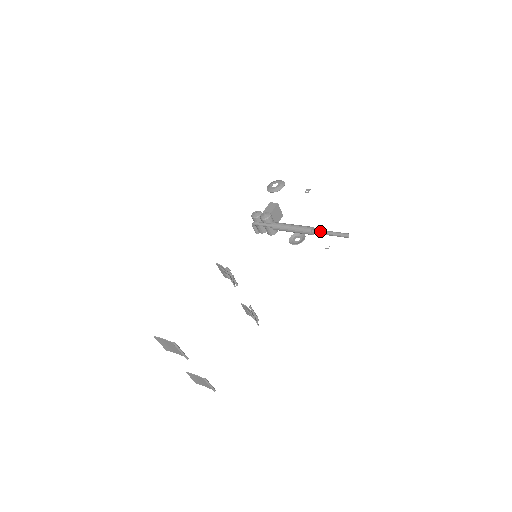
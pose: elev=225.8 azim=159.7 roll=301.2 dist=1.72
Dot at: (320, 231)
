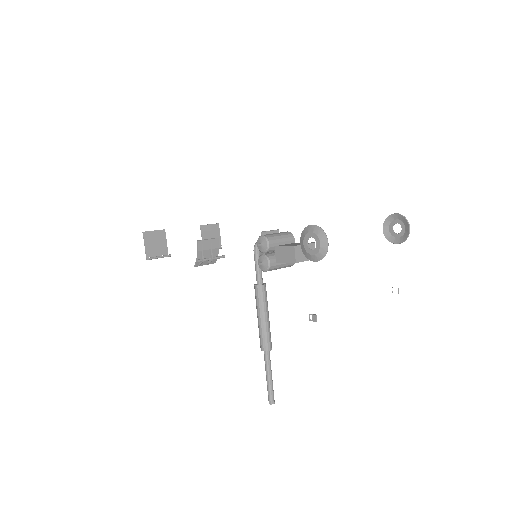
Dot at: occluded
